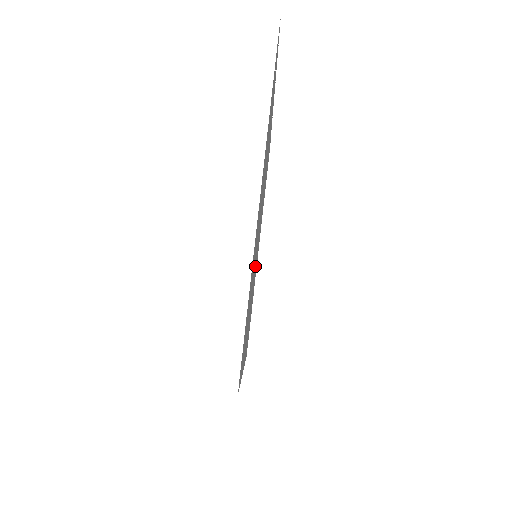
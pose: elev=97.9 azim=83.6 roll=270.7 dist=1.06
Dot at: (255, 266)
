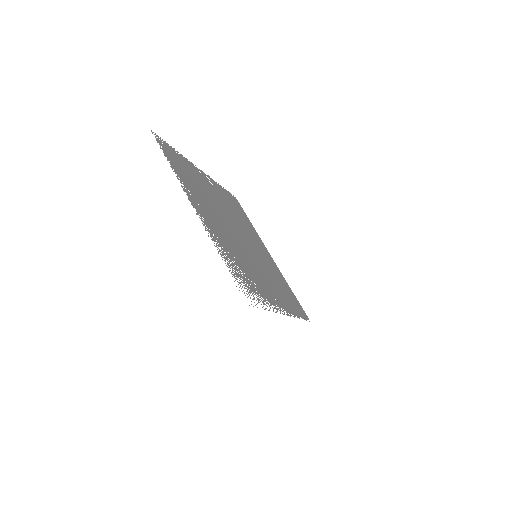
Dot at: (244, 235)
